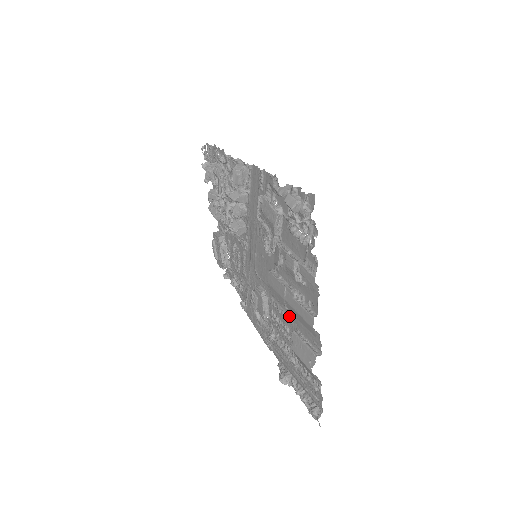
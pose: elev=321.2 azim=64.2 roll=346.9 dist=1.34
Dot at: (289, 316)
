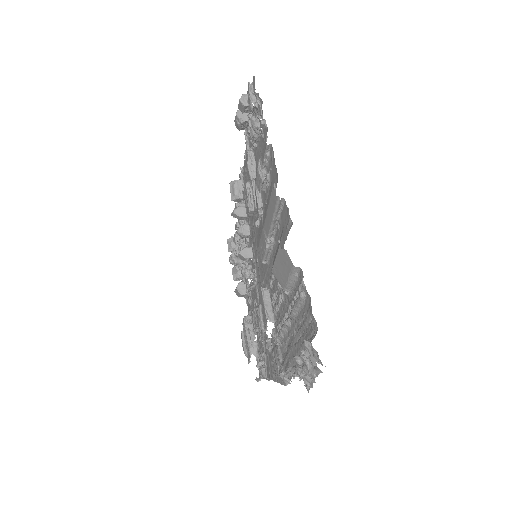
Dot at: occluded
